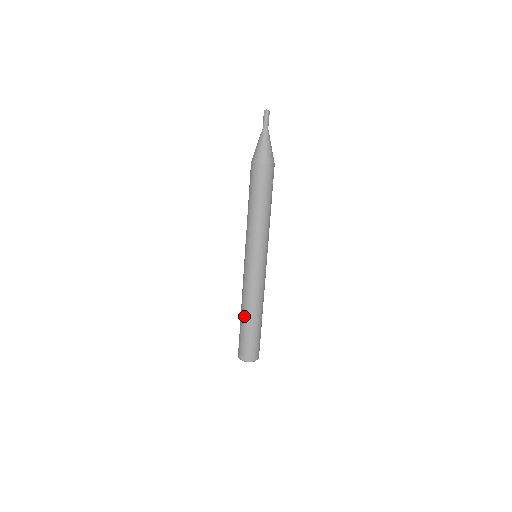
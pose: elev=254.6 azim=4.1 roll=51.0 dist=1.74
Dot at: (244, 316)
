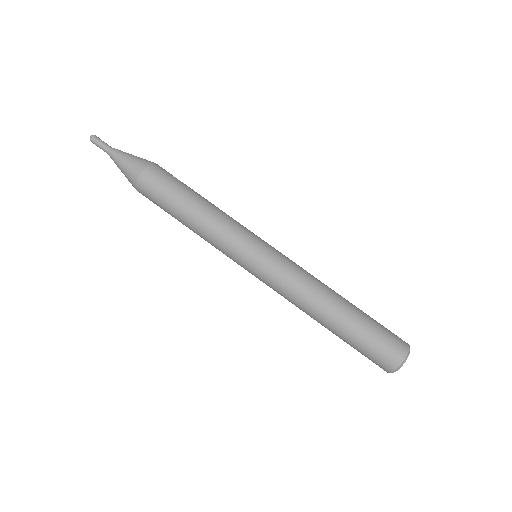
Dot at: (334, 315)
